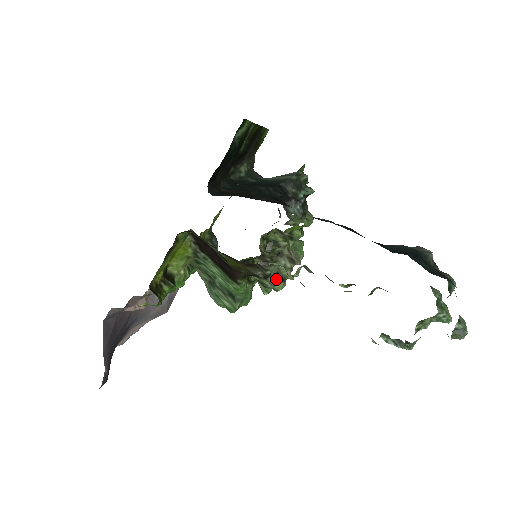
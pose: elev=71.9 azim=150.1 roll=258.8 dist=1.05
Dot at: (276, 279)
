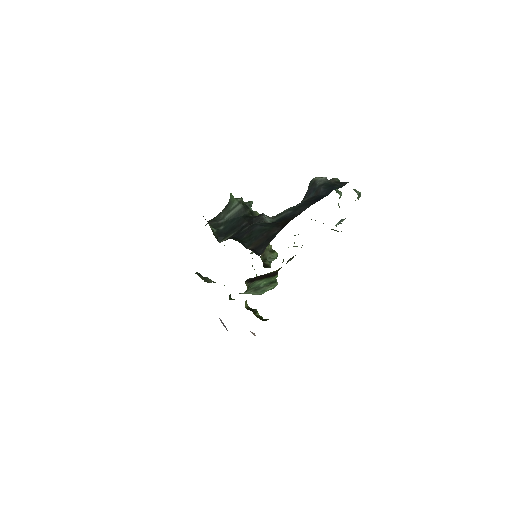
Dot at: (273, 254)
